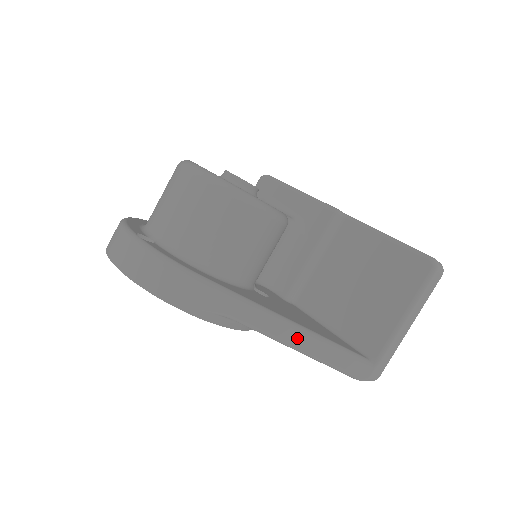
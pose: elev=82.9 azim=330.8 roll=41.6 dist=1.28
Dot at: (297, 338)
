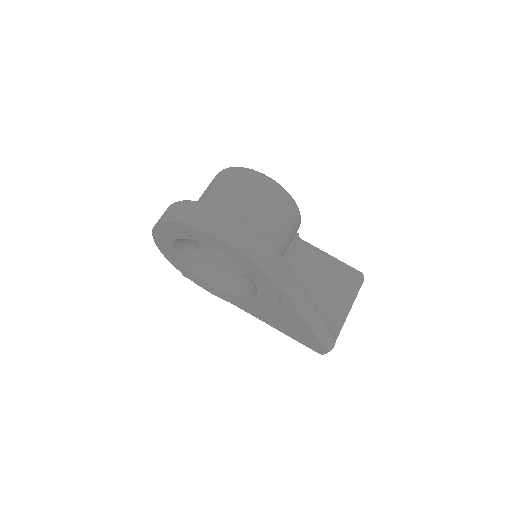
Dot at: (313, 315)
